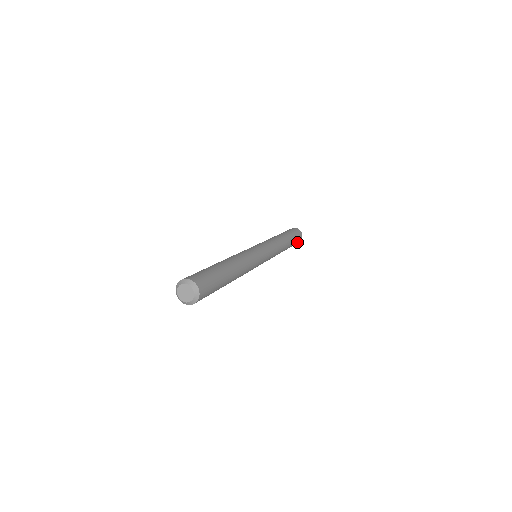
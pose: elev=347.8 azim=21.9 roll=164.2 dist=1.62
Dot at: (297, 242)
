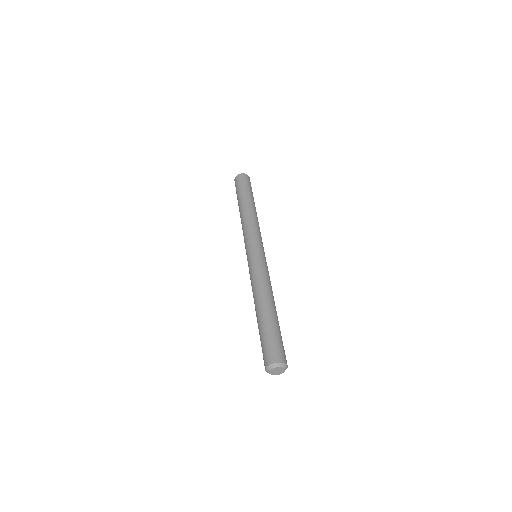
Dot at: occluded
